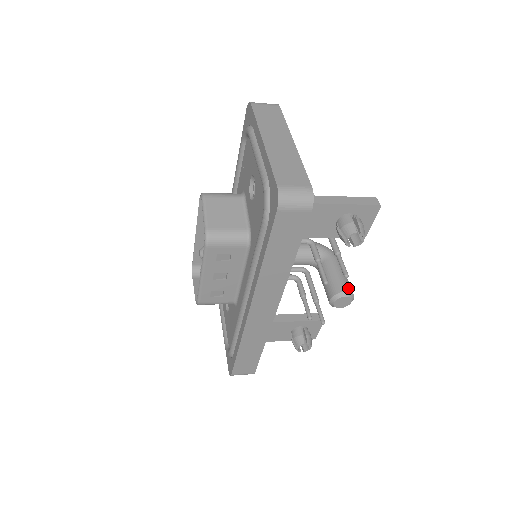
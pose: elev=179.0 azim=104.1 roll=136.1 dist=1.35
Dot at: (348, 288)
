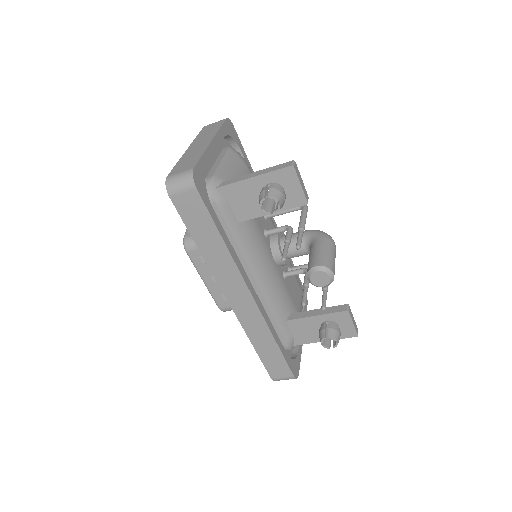
Dot at: (321, 263)
